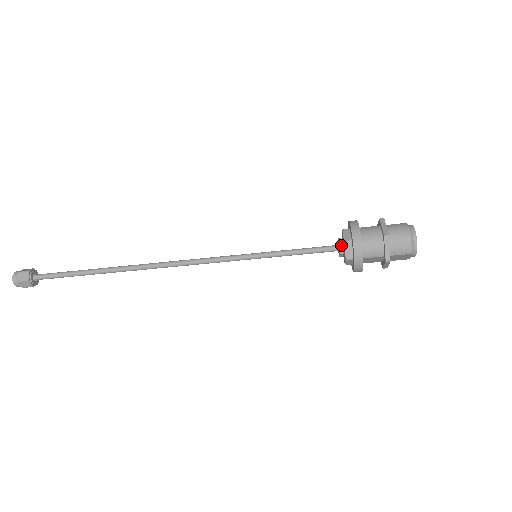
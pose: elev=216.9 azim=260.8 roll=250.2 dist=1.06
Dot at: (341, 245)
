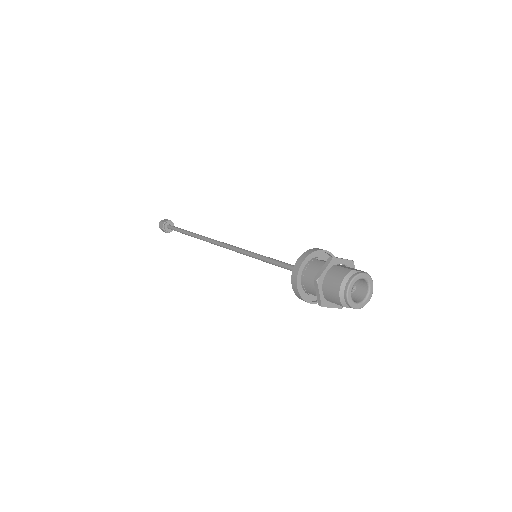
Dot at: occluded
